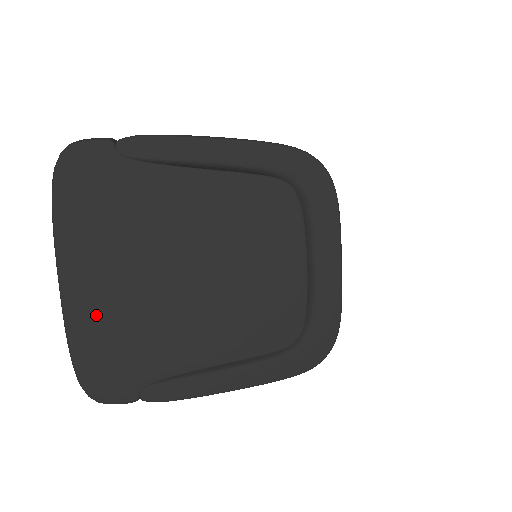
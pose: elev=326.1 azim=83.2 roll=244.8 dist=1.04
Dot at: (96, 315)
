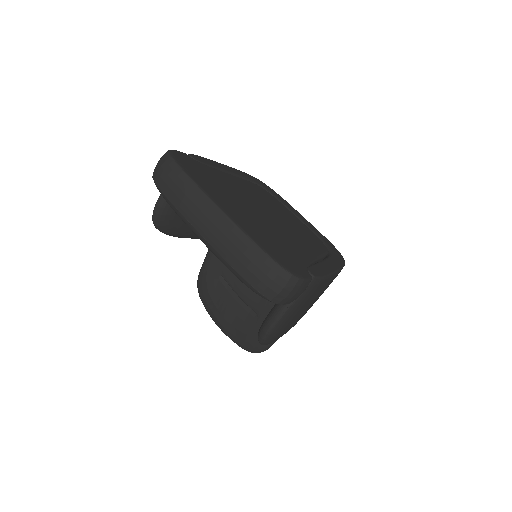
Dot at: (251, 227)
